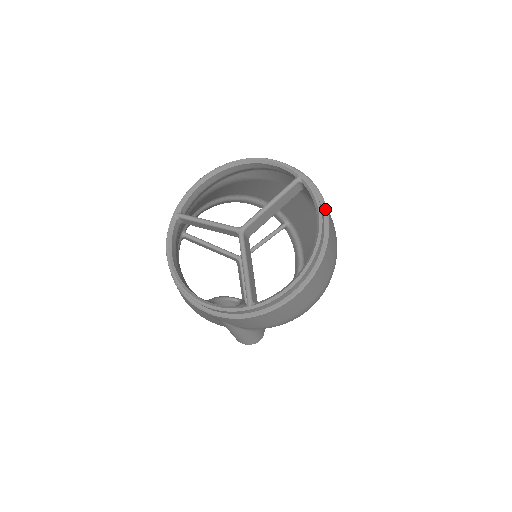
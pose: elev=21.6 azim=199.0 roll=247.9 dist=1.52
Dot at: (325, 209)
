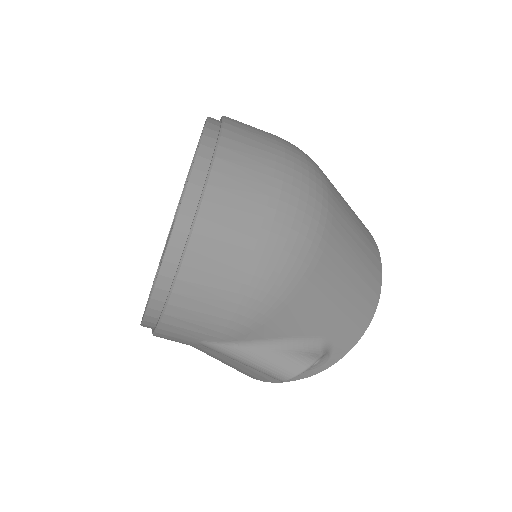
Dot at: (221, 121)
